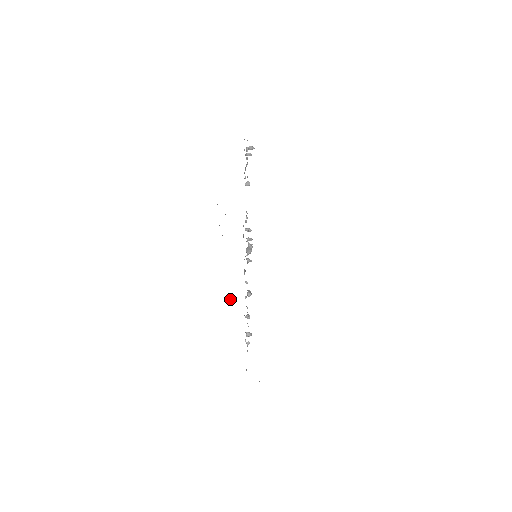
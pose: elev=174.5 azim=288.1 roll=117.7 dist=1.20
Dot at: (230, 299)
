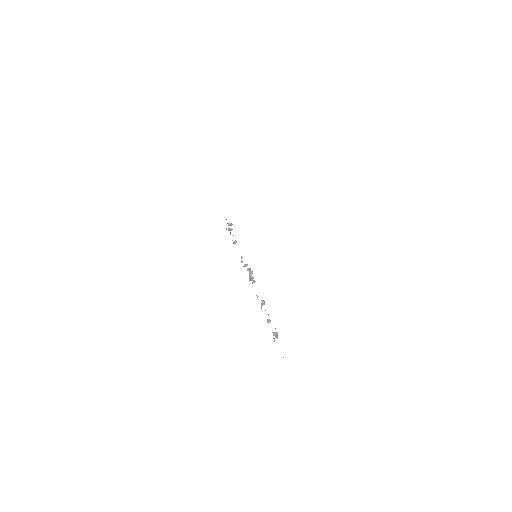
Dot at: occluded
